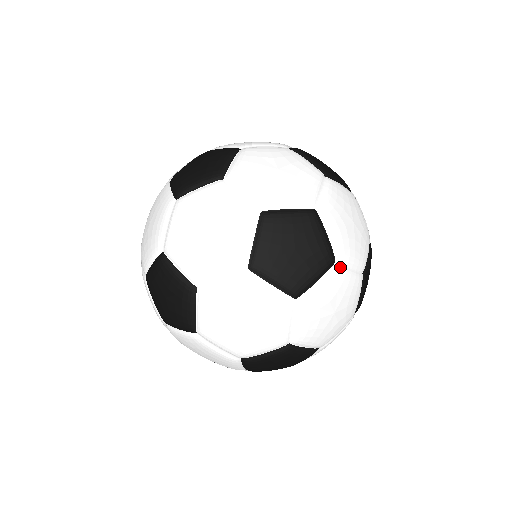
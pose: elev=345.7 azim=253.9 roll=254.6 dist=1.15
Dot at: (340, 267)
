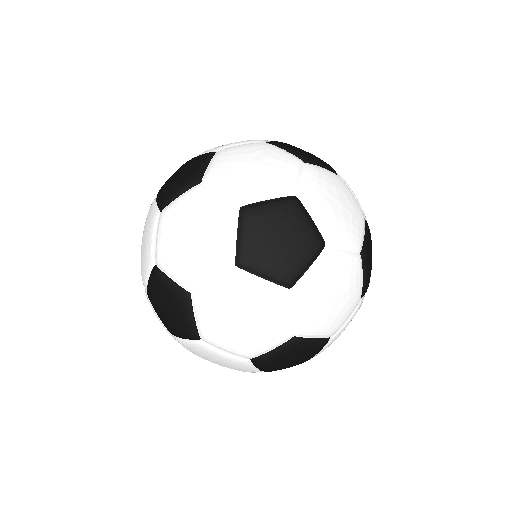
Dot at: occluded
